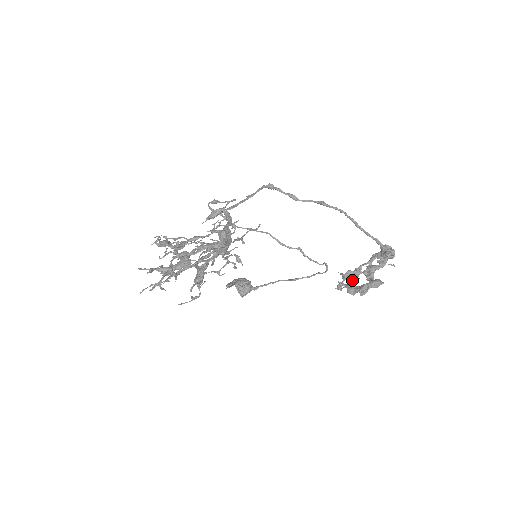
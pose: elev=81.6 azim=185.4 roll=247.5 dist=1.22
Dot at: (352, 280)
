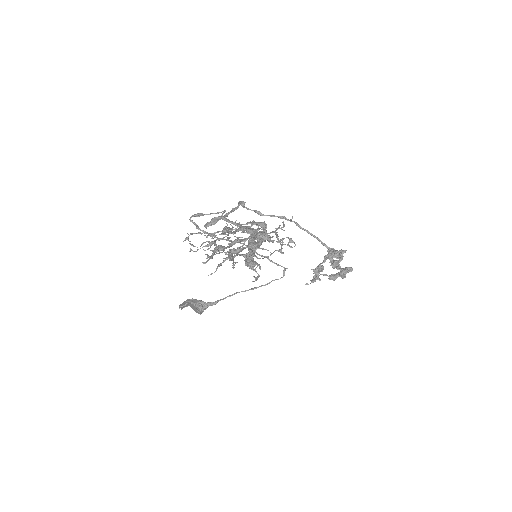
Dot at: occluded
